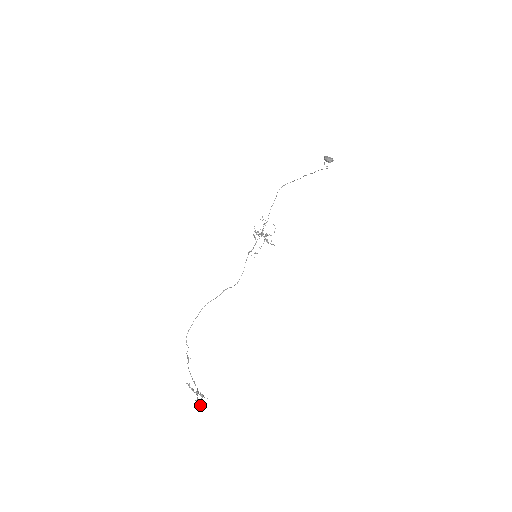
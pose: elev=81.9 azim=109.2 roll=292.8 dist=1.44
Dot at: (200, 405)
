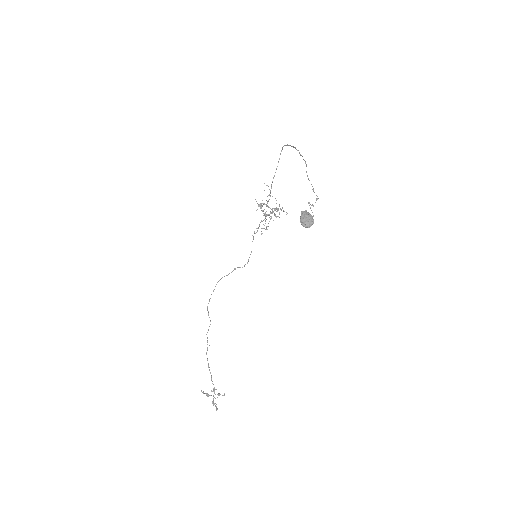
Dot at: (216, 407)
